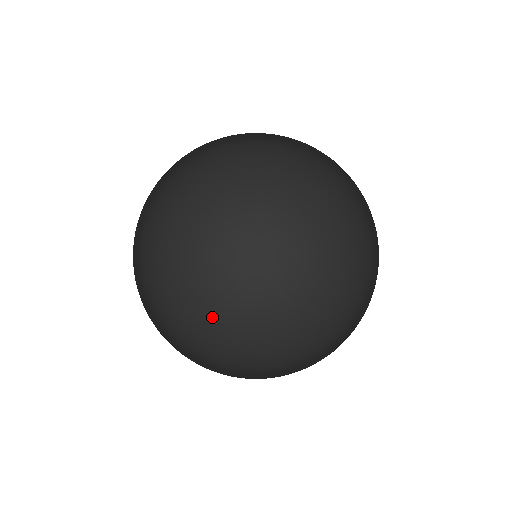
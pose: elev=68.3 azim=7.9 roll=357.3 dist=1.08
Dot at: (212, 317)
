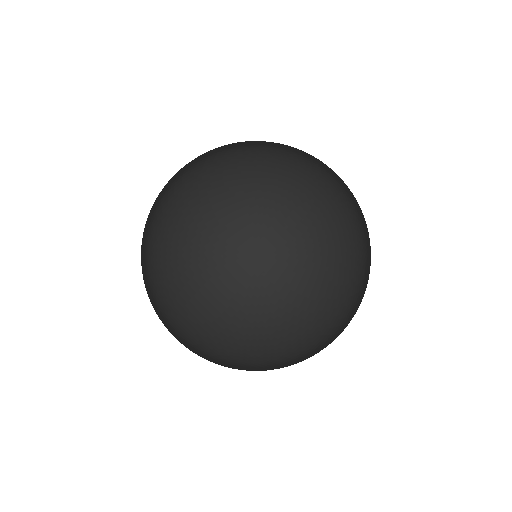
Dot at: (269, 272)
